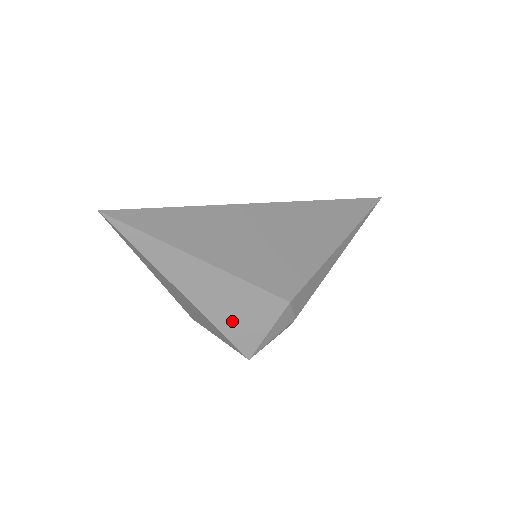
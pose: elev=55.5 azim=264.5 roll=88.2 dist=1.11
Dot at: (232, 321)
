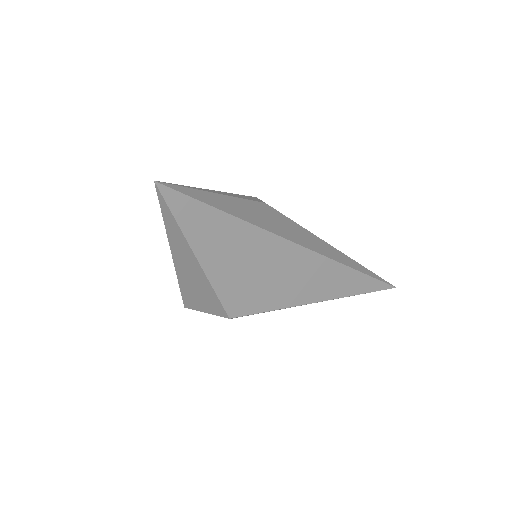
Dot at: (190, 289)
